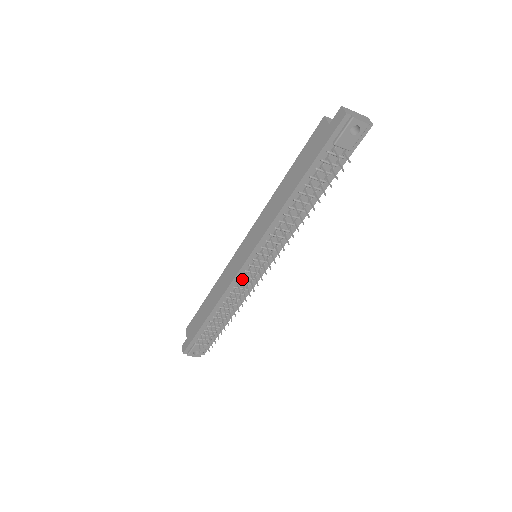
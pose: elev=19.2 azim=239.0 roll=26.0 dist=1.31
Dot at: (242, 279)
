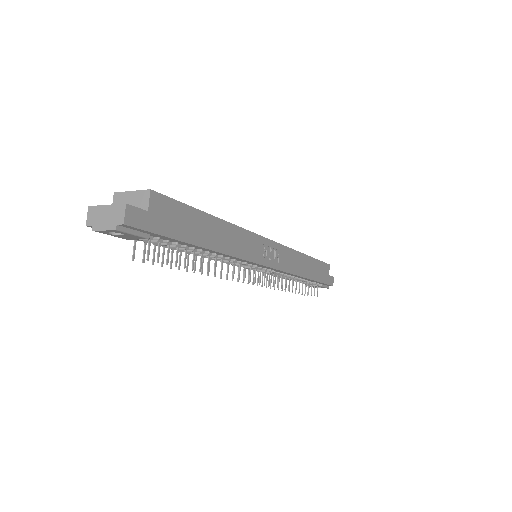
Dot at: occluded
